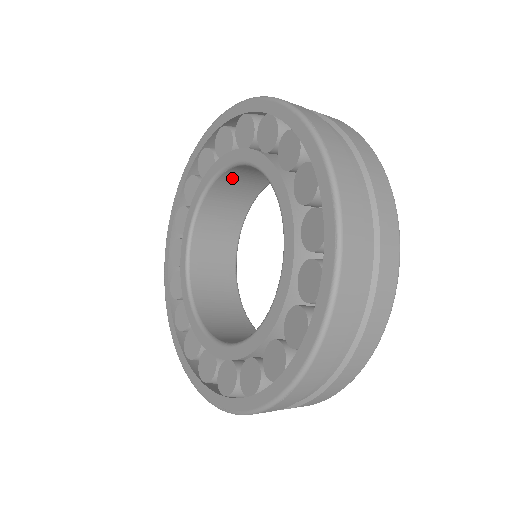
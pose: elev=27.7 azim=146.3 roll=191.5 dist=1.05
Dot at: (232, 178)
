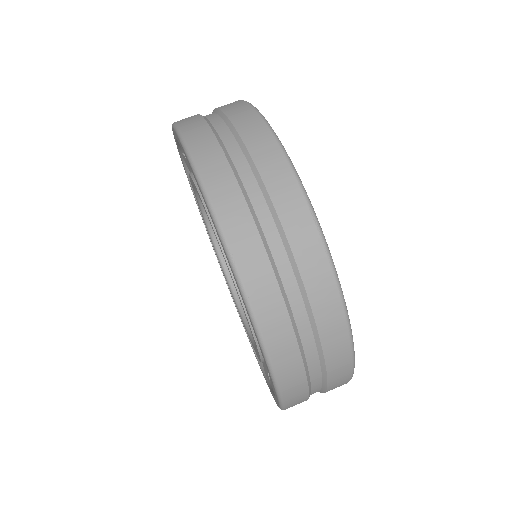
Dot at: occluded
